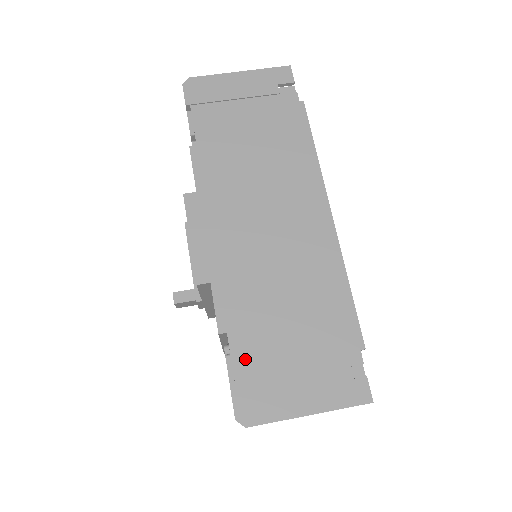
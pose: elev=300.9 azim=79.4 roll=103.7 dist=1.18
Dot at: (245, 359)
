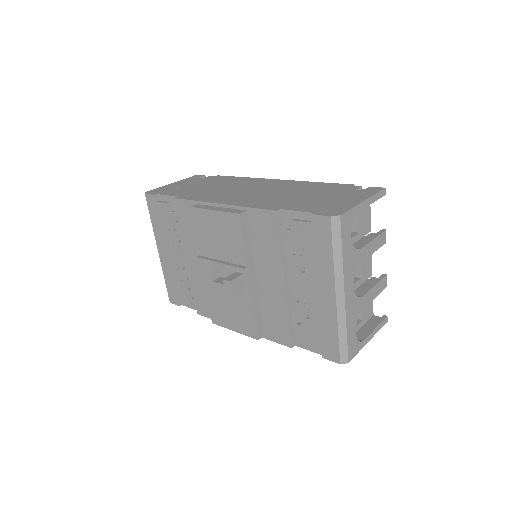
Dot at: (303, 208)
